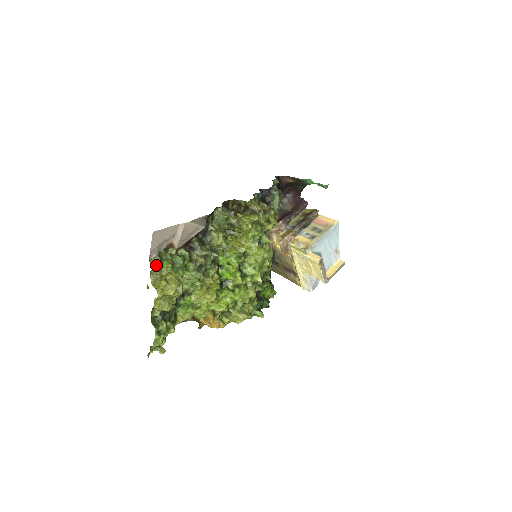
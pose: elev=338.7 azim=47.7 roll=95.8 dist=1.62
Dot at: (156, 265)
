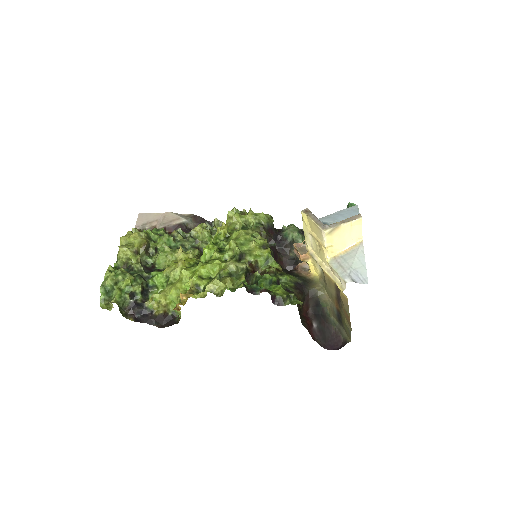
Dot at: (133, 229)
